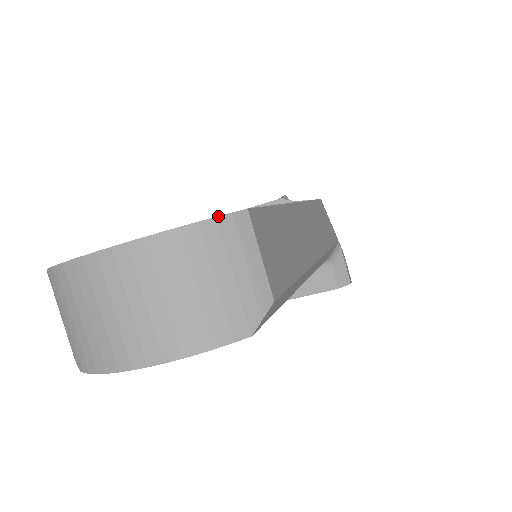
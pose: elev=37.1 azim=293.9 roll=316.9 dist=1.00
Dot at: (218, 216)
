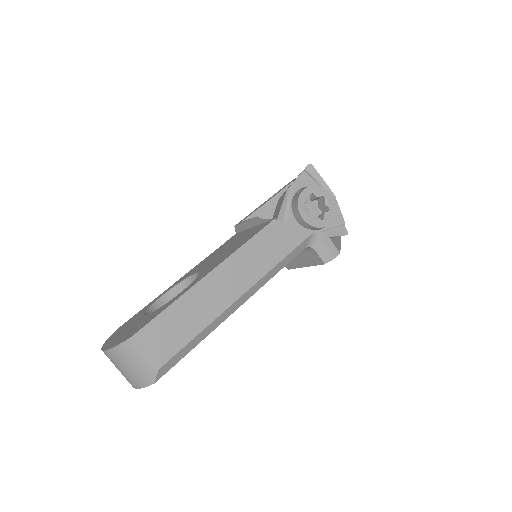
Dot at: (121, 343)
